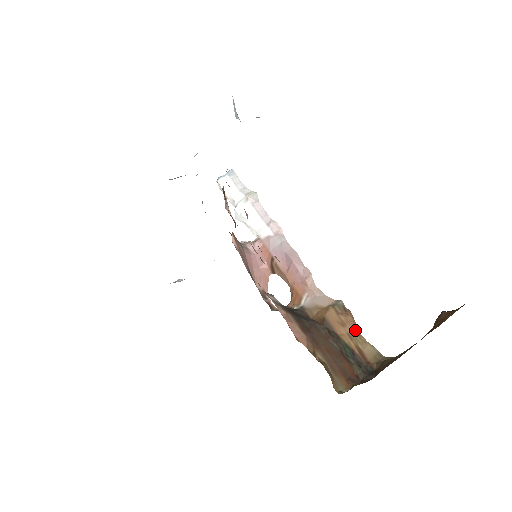
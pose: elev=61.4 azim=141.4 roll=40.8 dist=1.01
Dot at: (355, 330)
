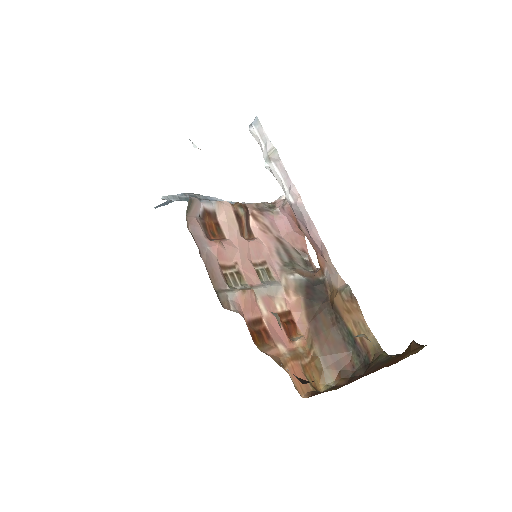
Dot at: (360, 318)
